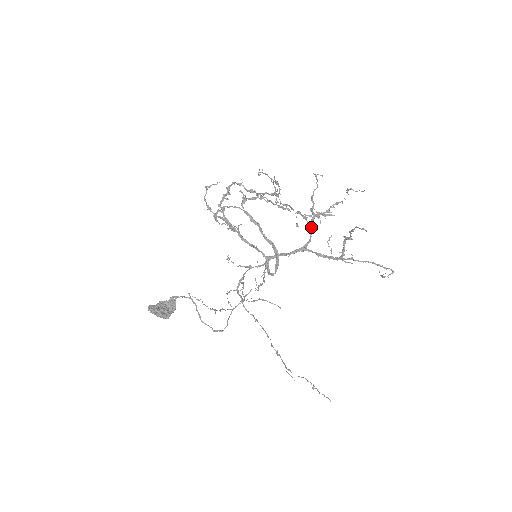
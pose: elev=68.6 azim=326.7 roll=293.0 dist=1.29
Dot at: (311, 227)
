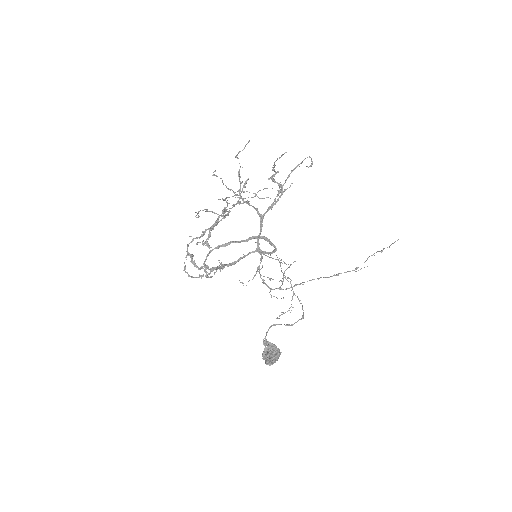
Dot at: (247, 203)
